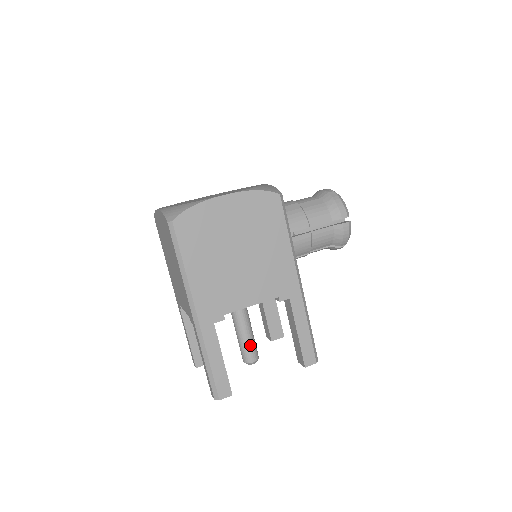
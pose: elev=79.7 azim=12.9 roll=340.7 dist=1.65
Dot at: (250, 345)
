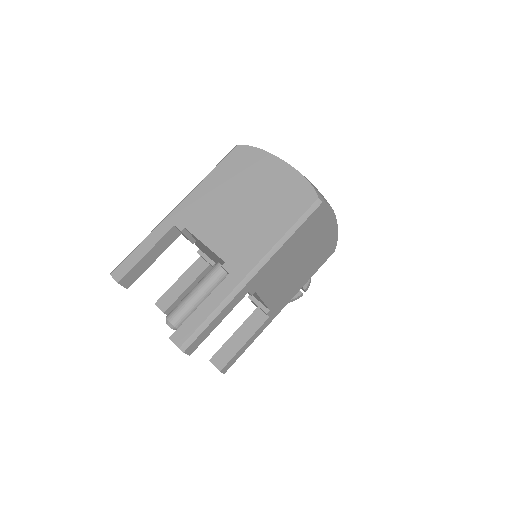
Dot at: occluded
